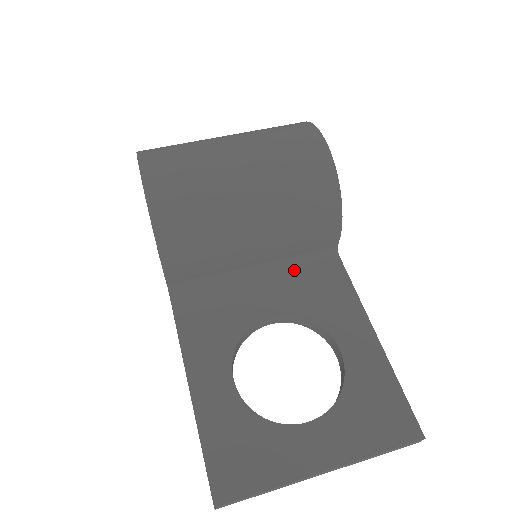
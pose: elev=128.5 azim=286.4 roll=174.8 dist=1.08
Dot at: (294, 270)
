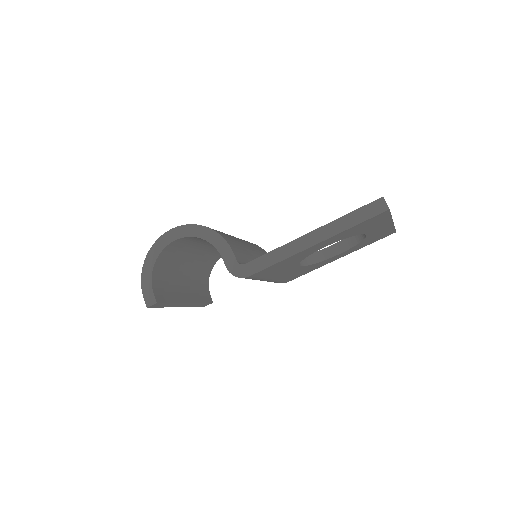
Dot at: occluded
